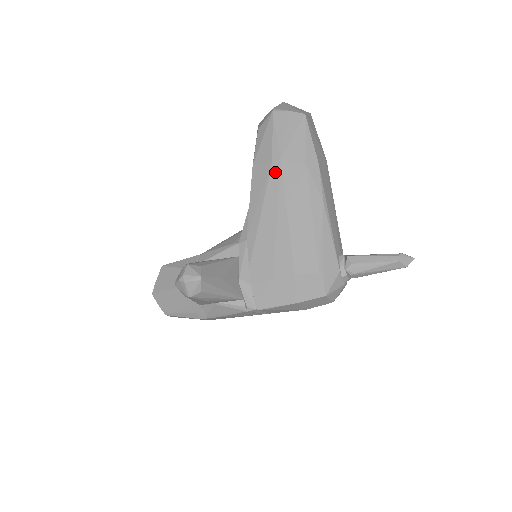
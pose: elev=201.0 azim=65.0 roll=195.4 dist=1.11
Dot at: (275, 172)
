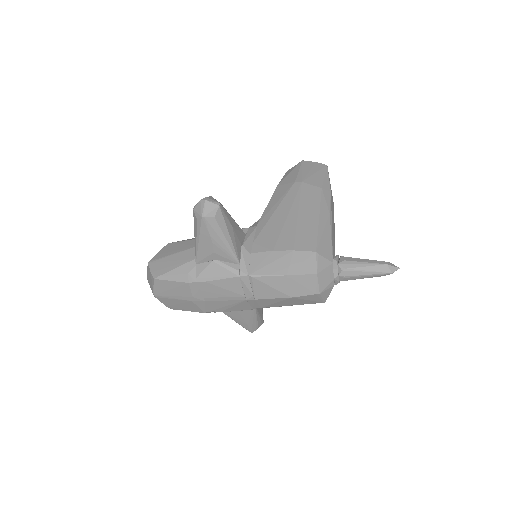
Dot at: (295, 188)
